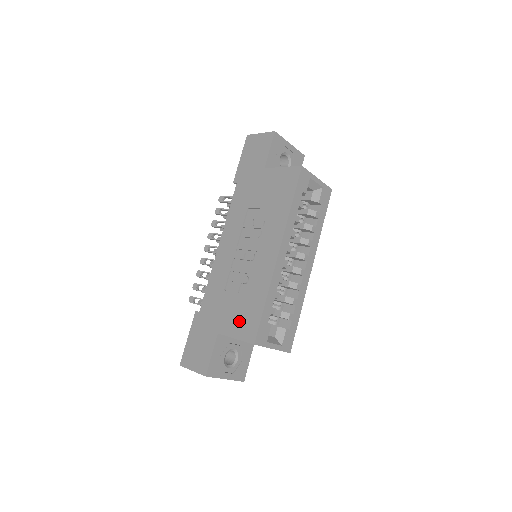
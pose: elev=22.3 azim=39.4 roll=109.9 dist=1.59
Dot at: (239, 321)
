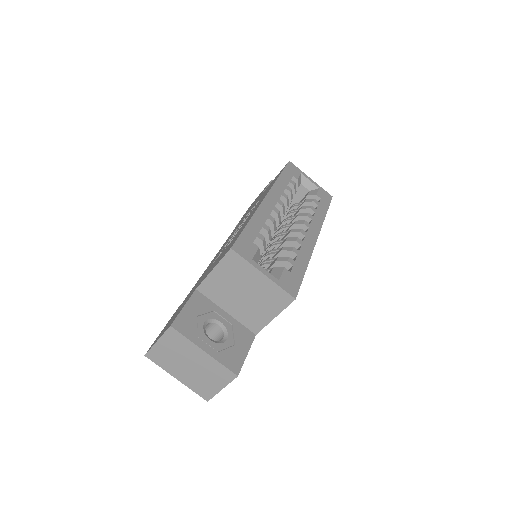
Dot at: occluded
